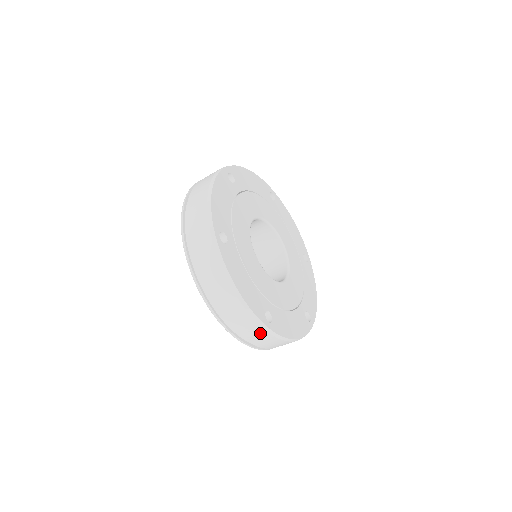
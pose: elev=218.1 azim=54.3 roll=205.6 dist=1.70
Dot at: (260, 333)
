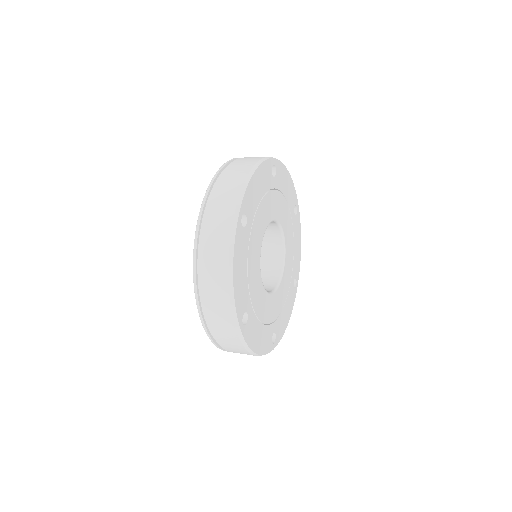
Dot at: occluded
